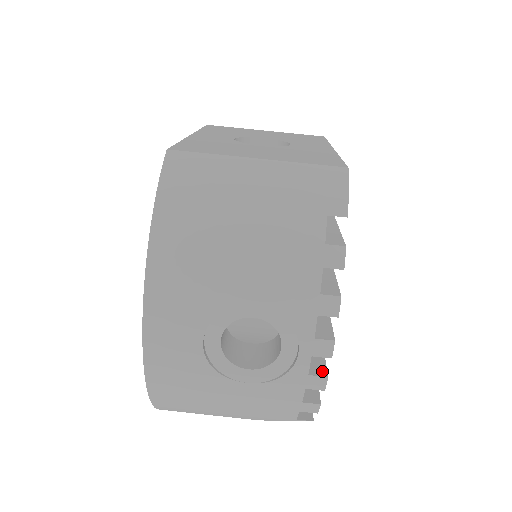
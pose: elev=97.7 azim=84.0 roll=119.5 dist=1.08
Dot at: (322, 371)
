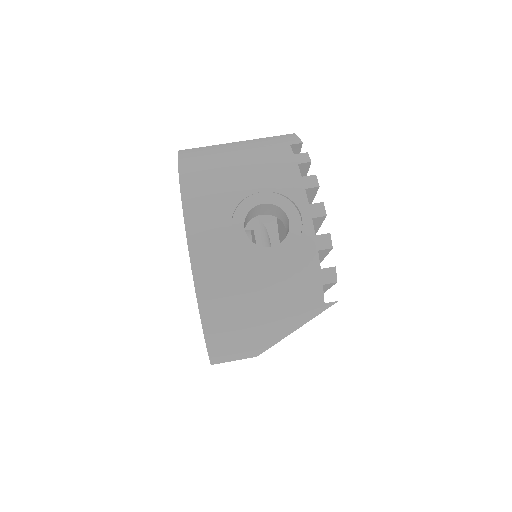
Dot at: (325, 235)
